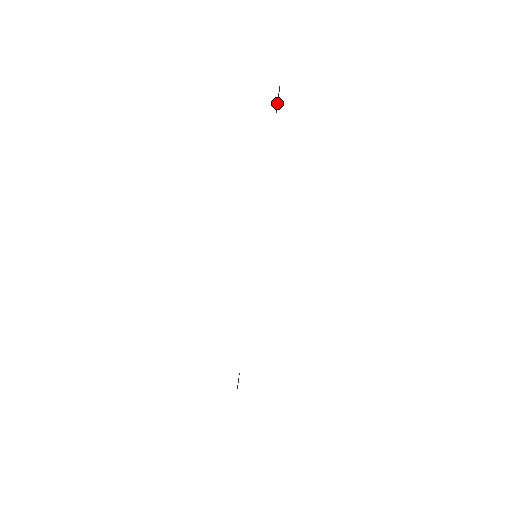
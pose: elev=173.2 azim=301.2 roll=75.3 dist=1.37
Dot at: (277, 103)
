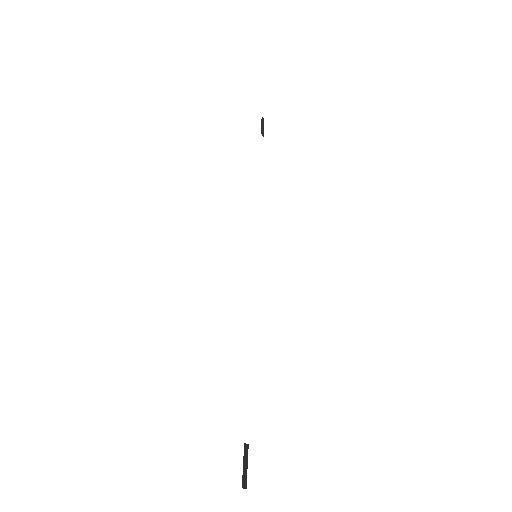
Dot at: (262, 129)
